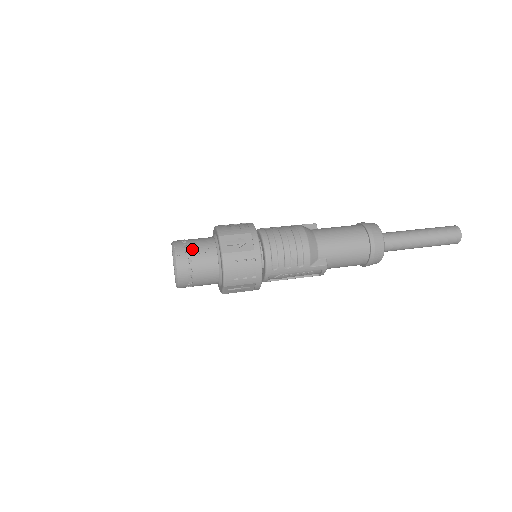
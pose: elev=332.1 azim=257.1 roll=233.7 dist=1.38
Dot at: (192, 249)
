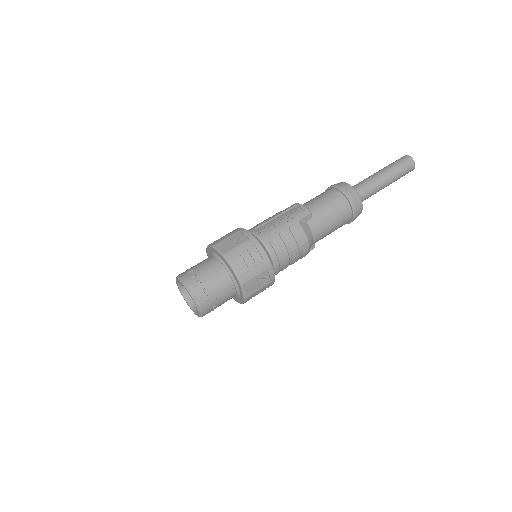
Dot at: (215, 299)
